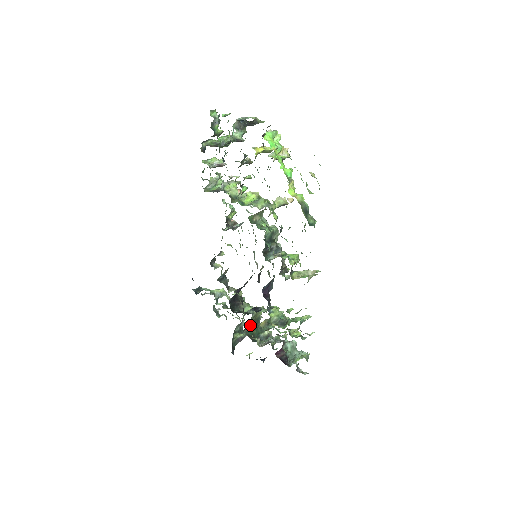
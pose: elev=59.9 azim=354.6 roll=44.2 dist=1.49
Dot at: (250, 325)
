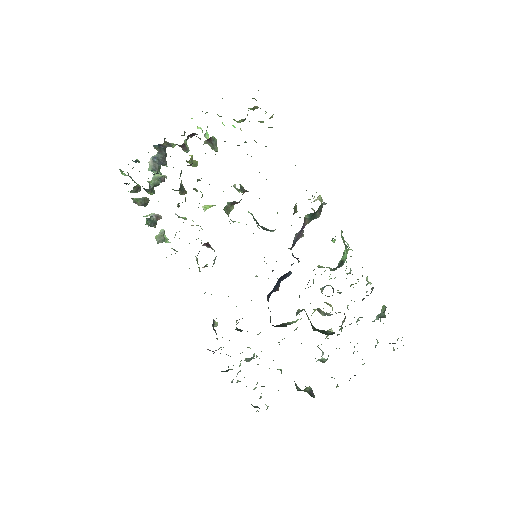
Dot at: occluded
